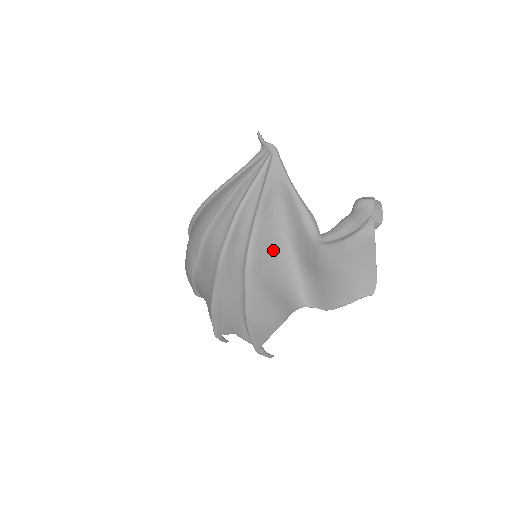
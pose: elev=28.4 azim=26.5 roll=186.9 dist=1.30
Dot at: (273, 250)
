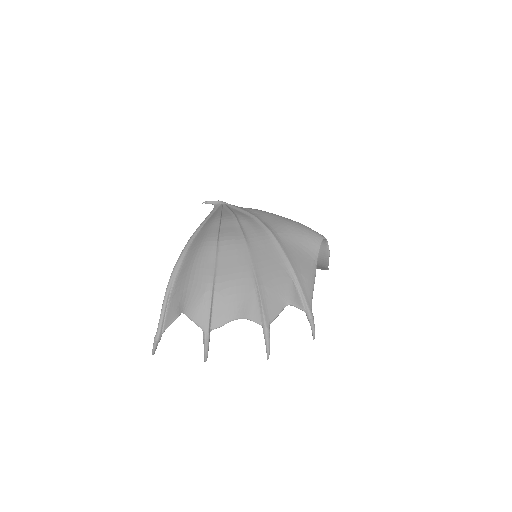
Dot at: (280, 220)
